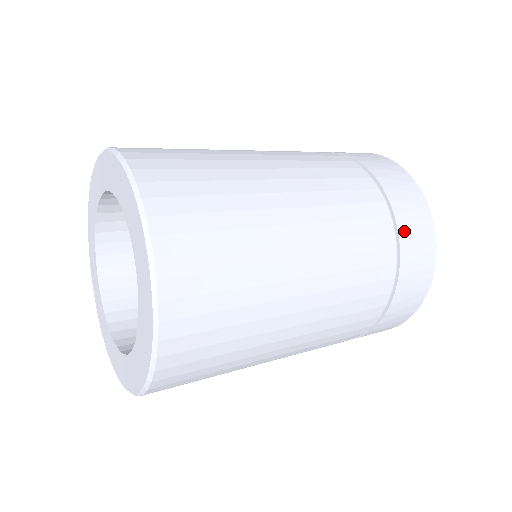
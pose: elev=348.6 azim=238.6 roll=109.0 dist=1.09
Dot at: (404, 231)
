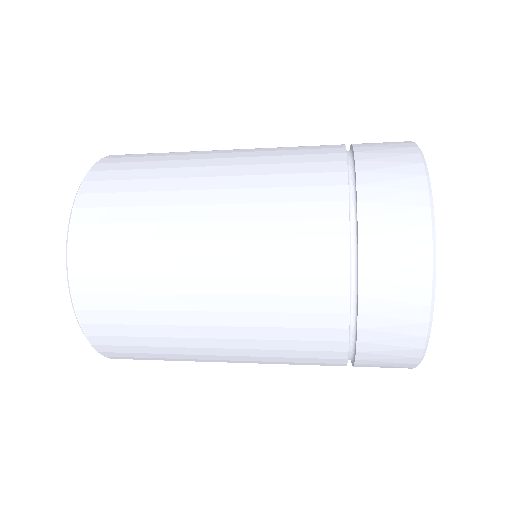
Dot at: (369, 258)
